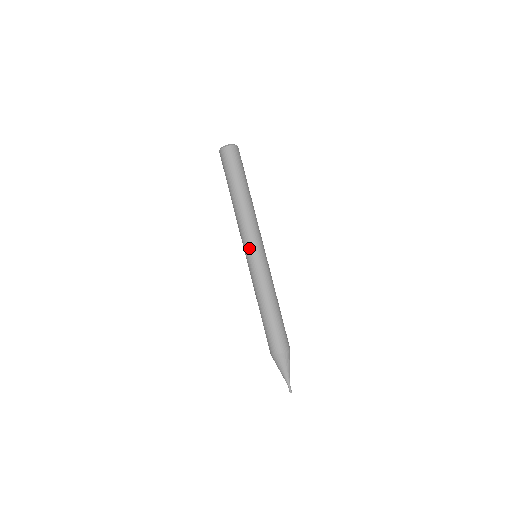
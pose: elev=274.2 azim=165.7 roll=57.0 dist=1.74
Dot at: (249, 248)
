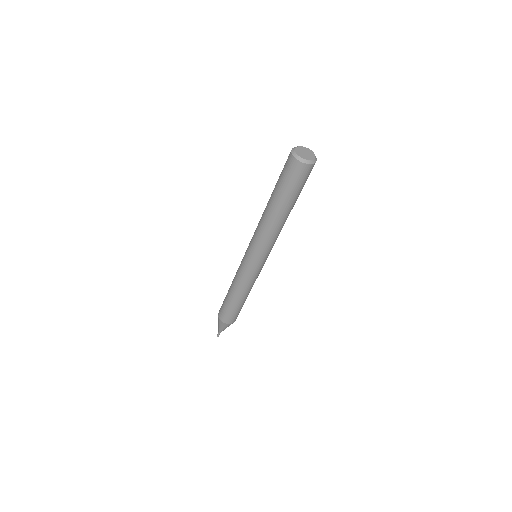
Dot at: (261, 258)
